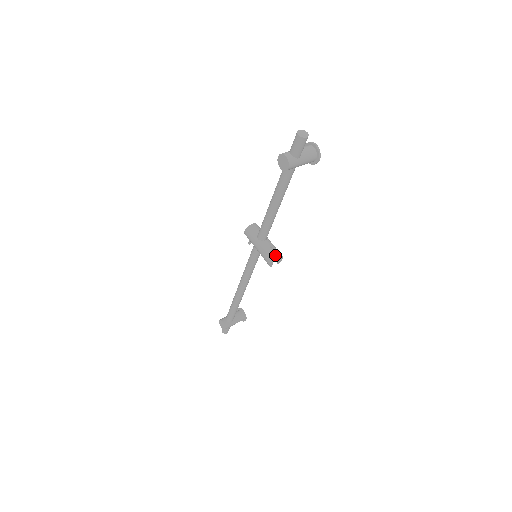
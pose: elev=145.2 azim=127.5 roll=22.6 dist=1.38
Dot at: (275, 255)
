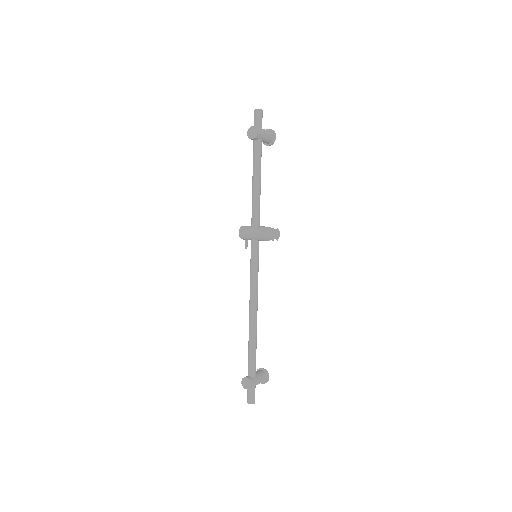
Dot at: occluded
